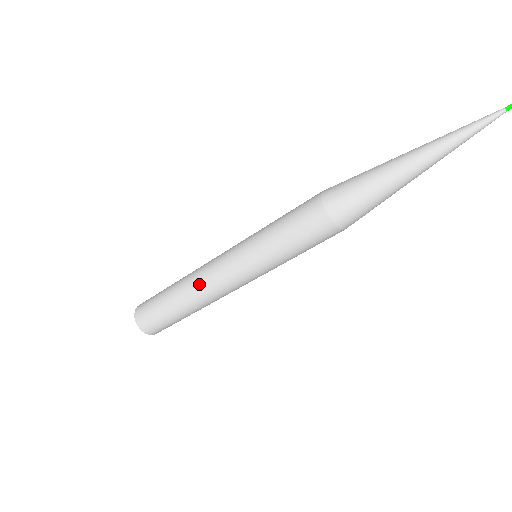
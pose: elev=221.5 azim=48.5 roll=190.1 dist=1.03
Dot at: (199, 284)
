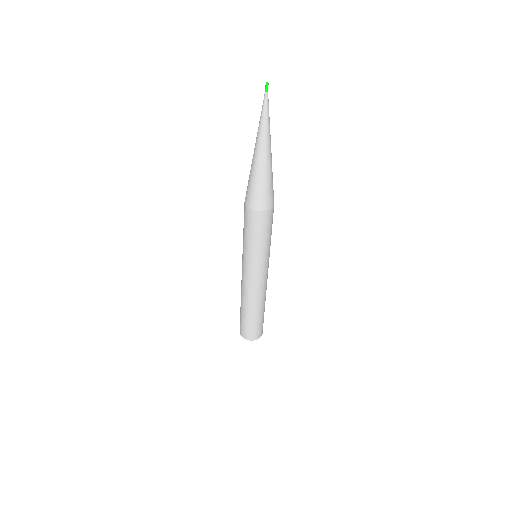
Dot at: (241, 288)
